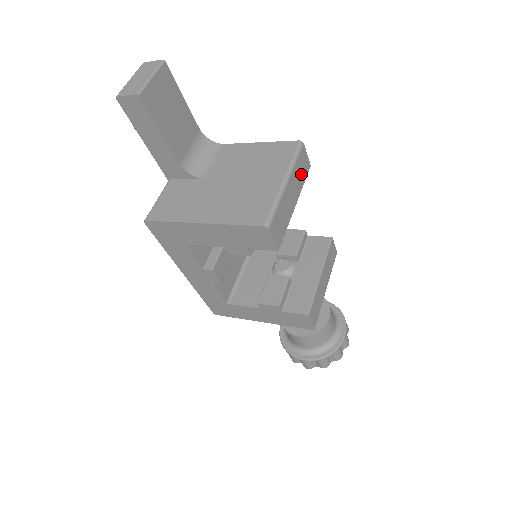
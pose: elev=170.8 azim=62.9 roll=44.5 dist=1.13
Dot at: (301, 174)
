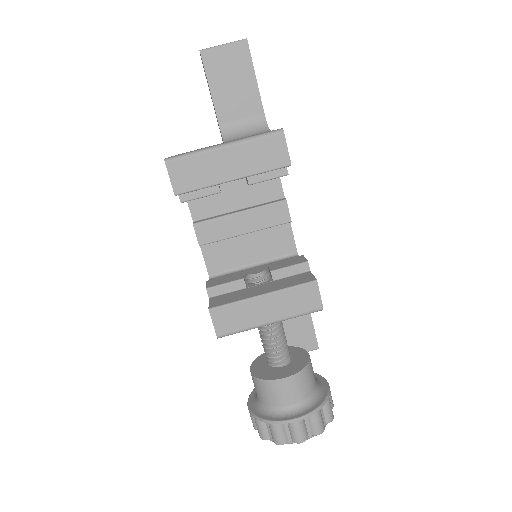
Dot at: (262, 158)
